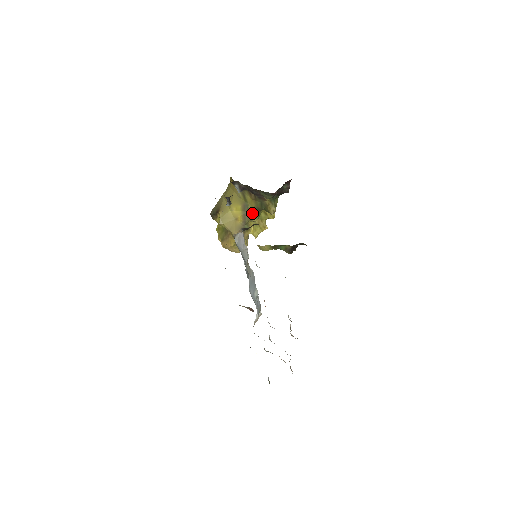
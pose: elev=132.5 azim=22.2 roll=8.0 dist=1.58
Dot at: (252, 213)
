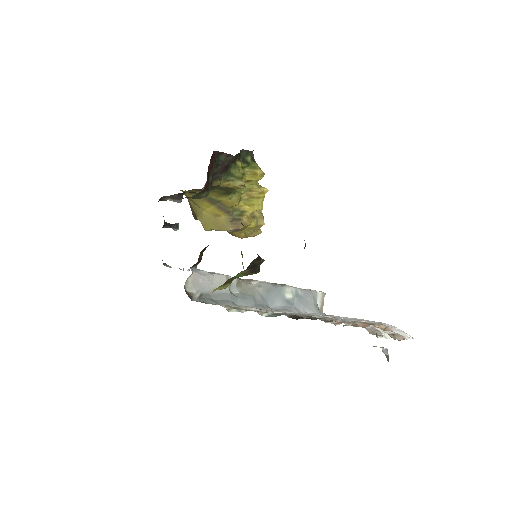
Dot at: (225, 200)
